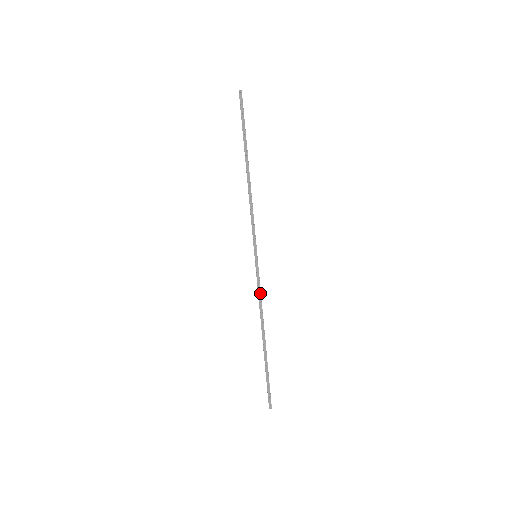
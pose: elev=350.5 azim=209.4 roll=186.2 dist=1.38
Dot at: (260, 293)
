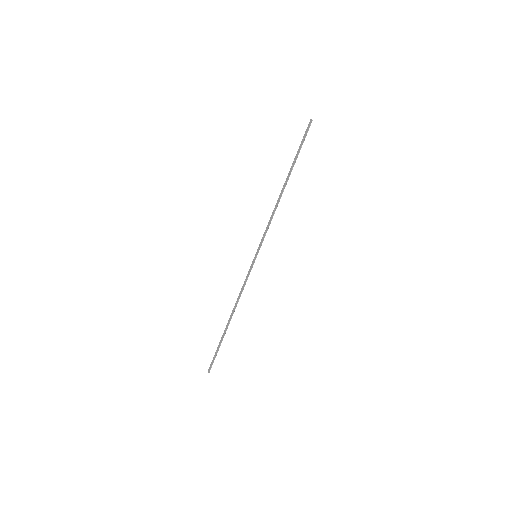
Dot at: (244, 285)
